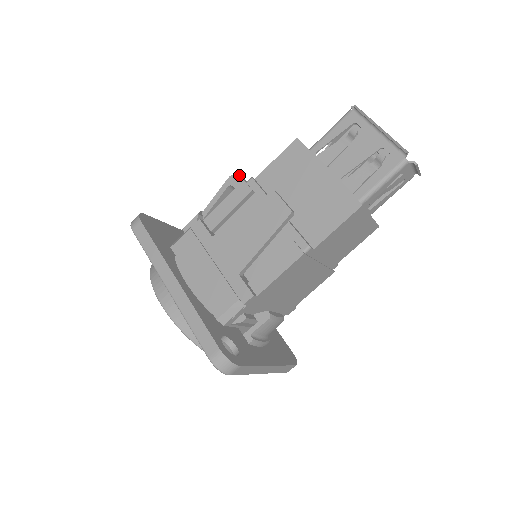
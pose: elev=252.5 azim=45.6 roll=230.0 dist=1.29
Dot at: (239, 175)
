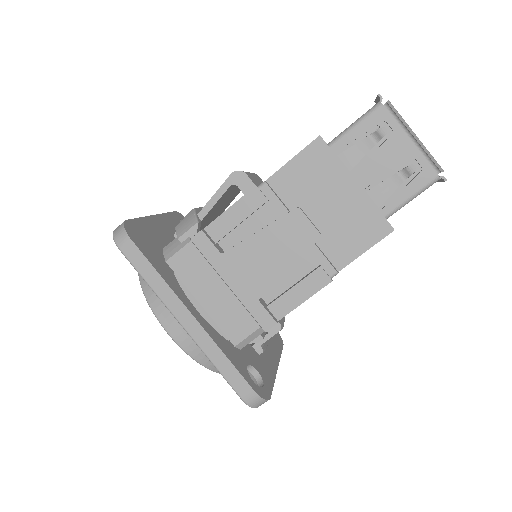
Dot at: (245, 173)
